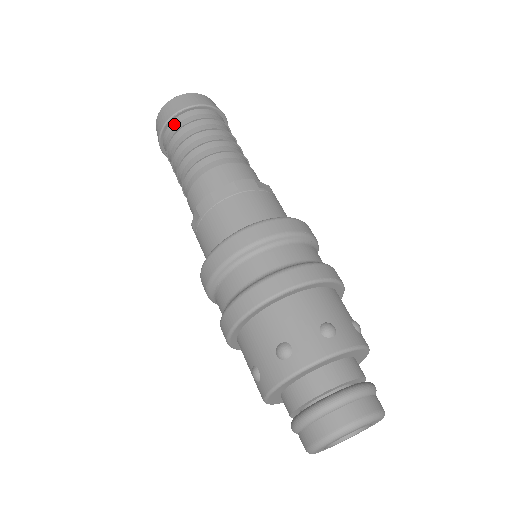
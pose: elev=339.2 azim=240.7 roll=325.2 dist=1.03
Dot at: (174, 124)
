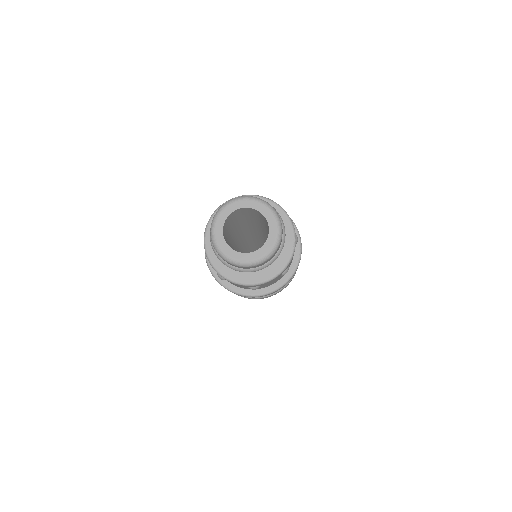
Dot at: occluded
